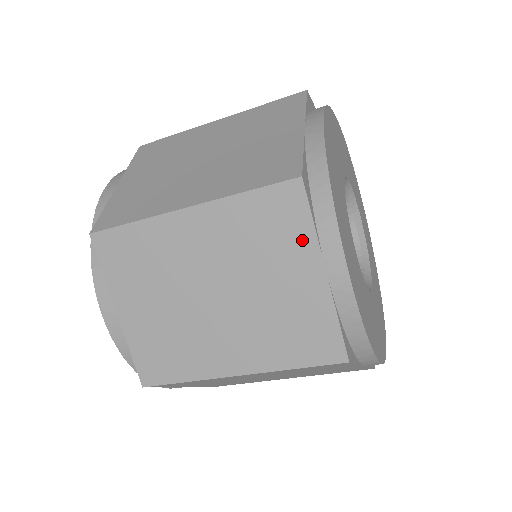
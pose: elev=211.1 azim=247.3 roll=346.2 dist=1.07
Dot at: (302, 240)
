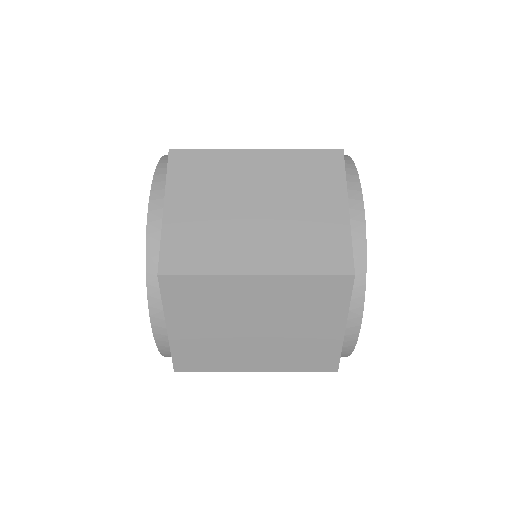
Dot at: (338, 309)
